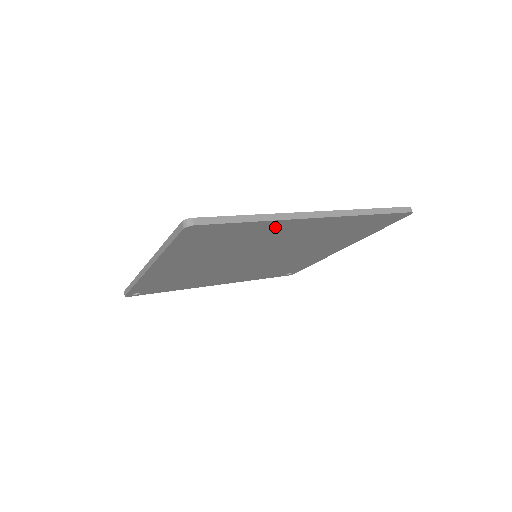
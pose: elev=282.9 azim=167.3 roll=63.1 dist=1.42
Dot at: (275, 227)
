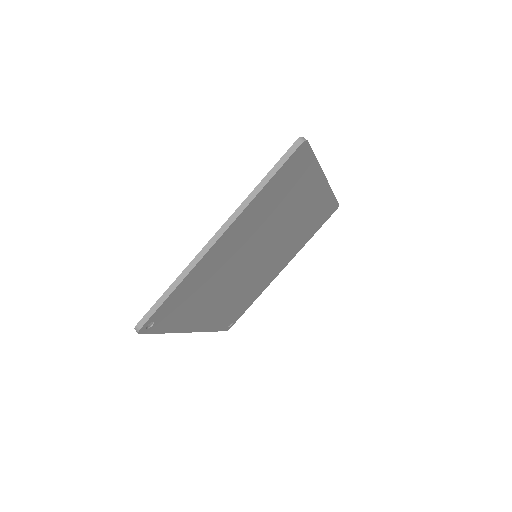
Dot at: (311, 182)
